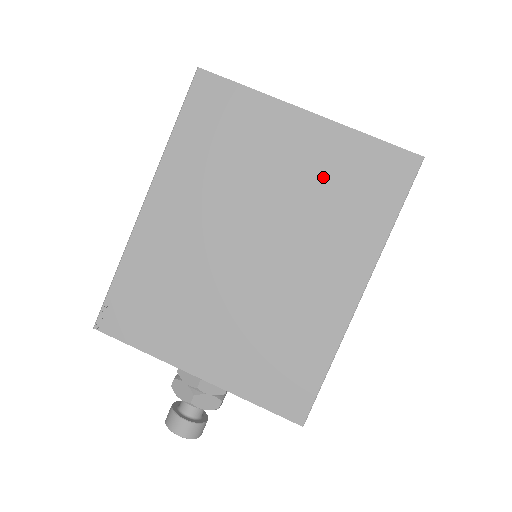
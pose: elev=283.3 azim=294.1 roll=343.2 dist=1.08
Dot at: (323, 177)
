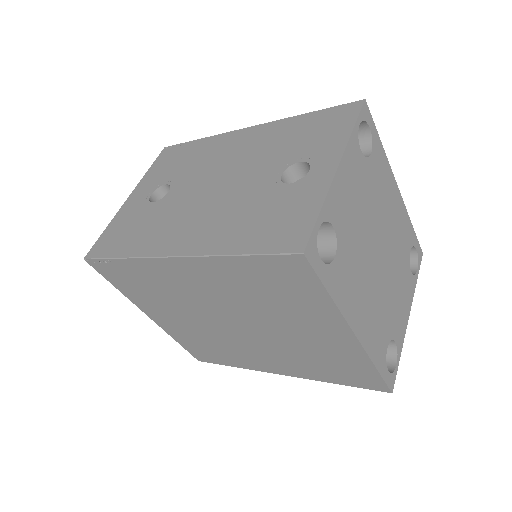
Dot at: (320, 351)
